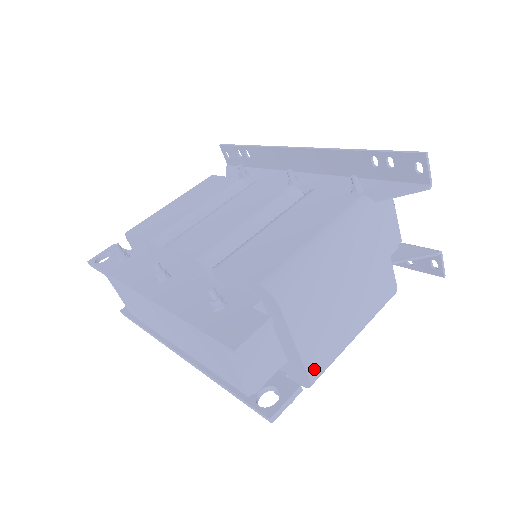
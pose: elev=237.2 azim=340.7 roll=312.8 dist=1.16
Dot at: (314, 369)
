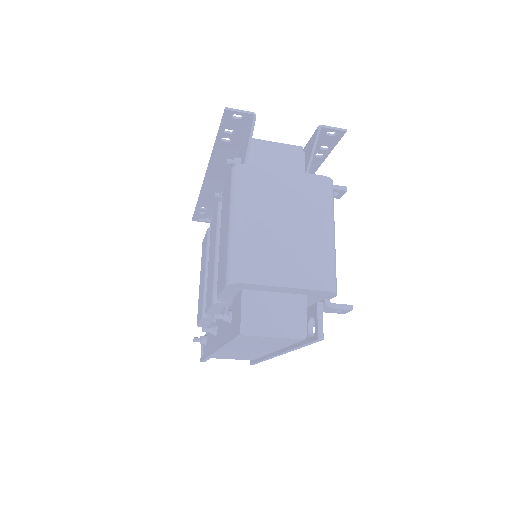
Dot at: (321, 283)
